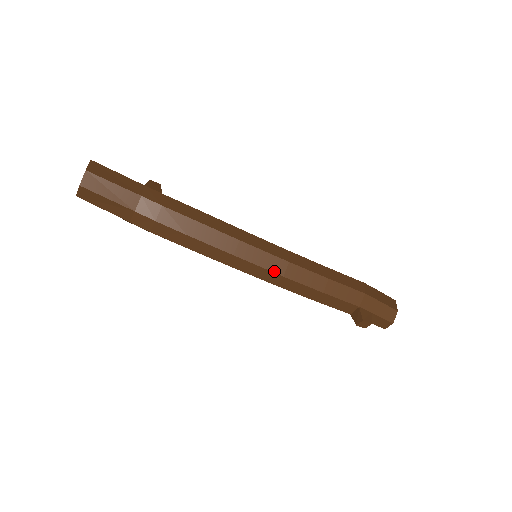
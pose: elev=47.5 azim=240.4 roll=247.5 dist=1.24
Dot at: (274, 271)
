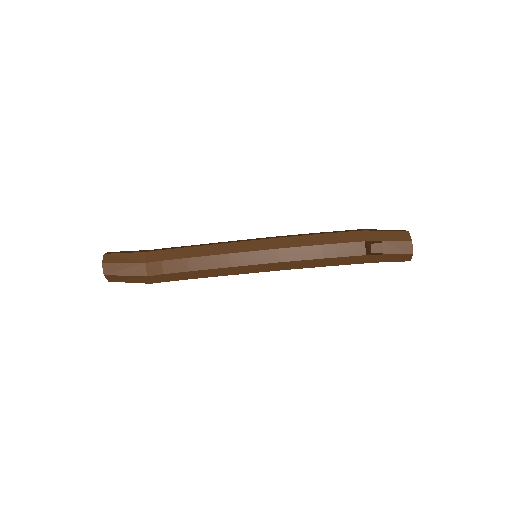
Dot at: (268, 249)
